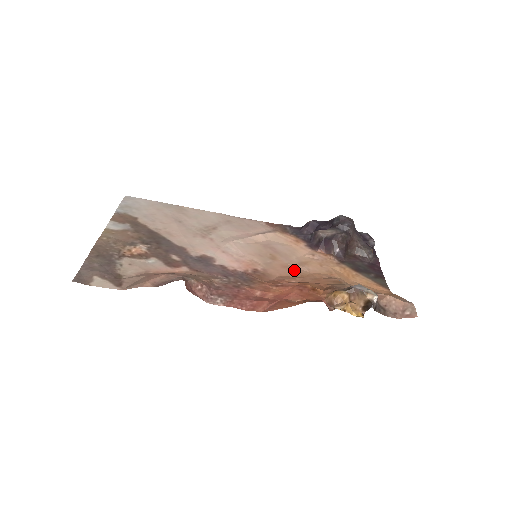
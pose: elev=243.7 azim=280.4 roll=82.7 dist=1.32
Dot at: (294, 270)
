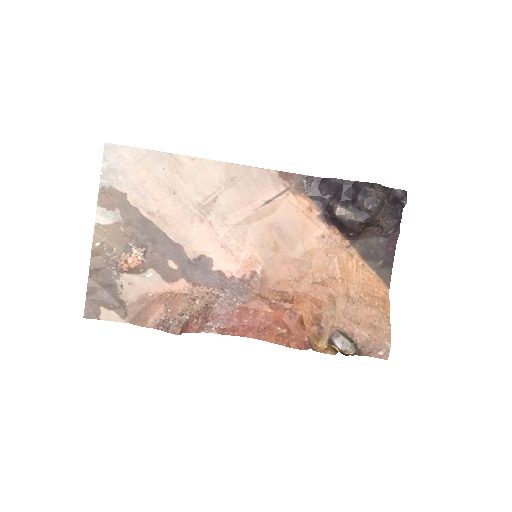
Dot at: (294, 268)
